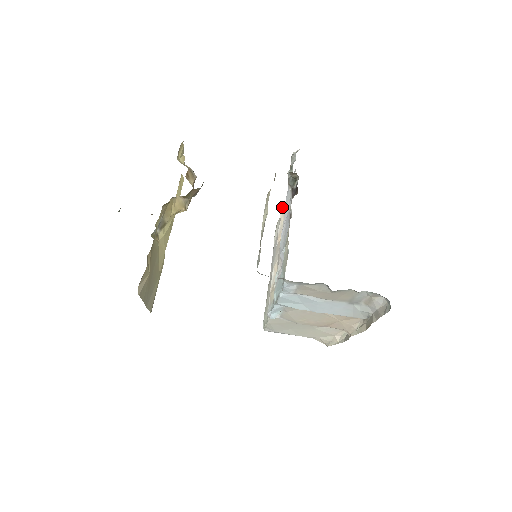
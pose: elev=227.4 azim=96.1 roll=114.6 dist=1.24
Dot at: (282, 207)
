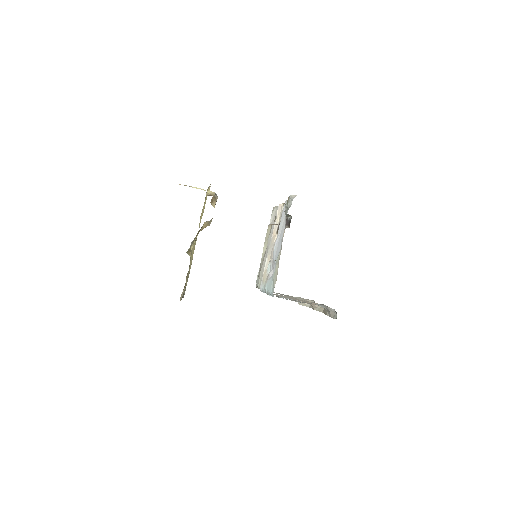
Dot at: (279, 207)
